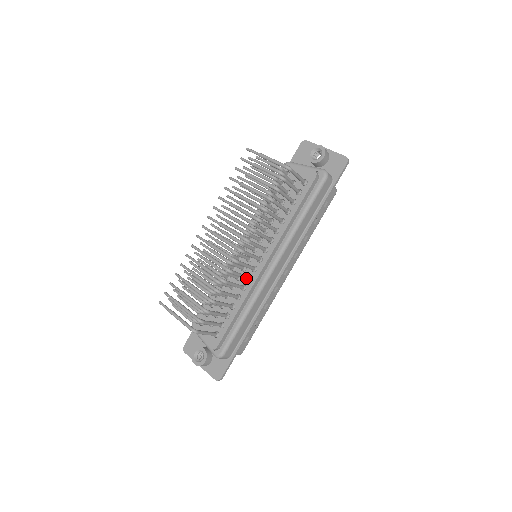
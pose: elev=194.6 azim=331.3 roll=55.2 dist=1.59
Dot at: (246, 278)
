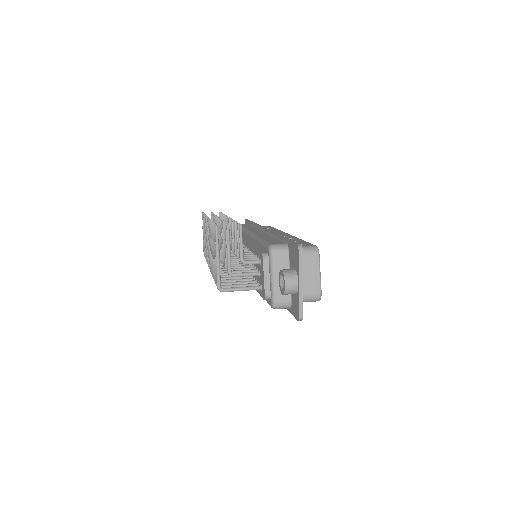
Dot at: occluded
